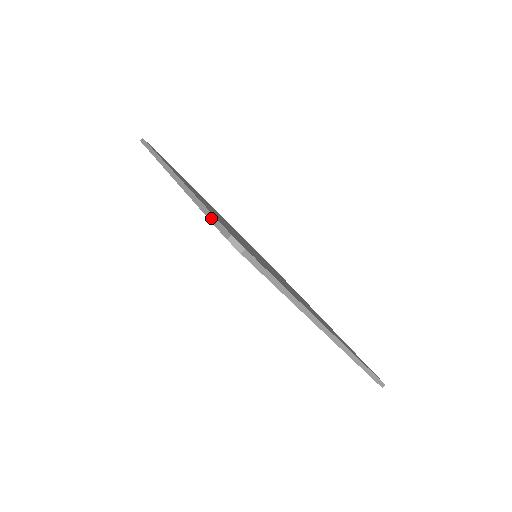
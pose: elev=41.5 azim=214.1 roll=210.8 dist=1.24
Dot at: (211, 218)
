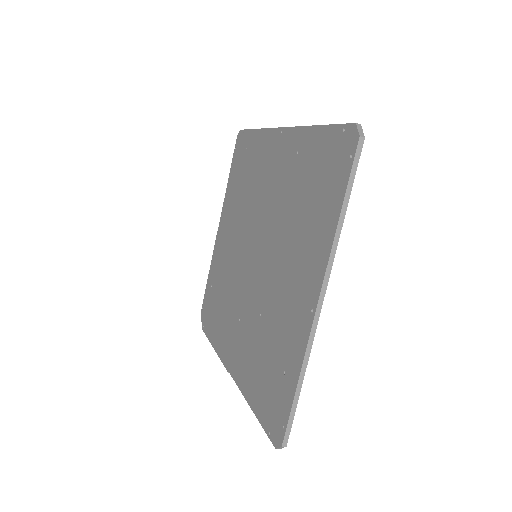
Dot at: (335, 124)
